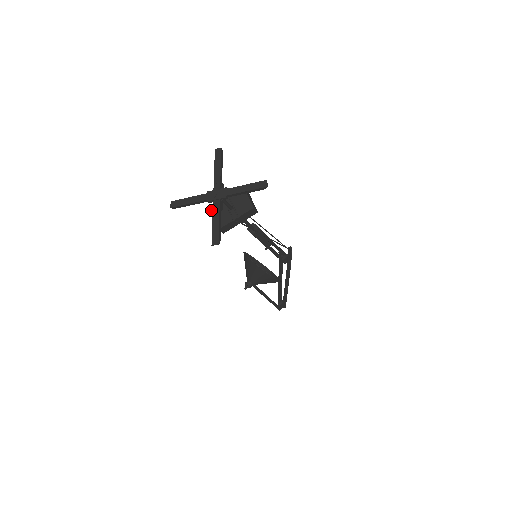
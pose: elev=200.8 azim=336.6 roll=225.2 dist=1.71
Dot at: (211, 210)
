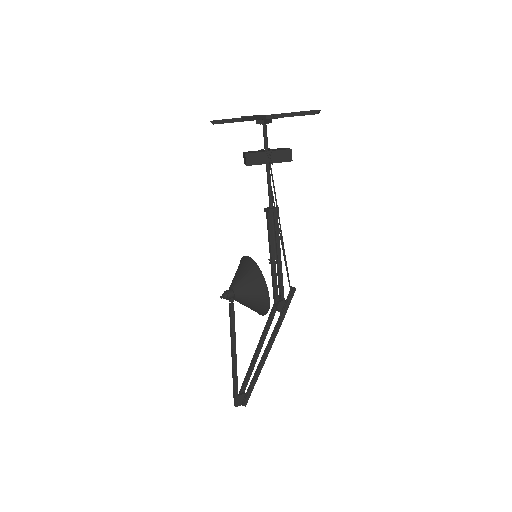
Dot at: occluded
